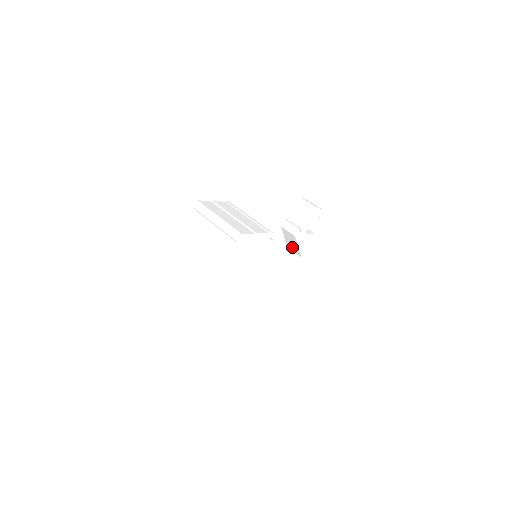
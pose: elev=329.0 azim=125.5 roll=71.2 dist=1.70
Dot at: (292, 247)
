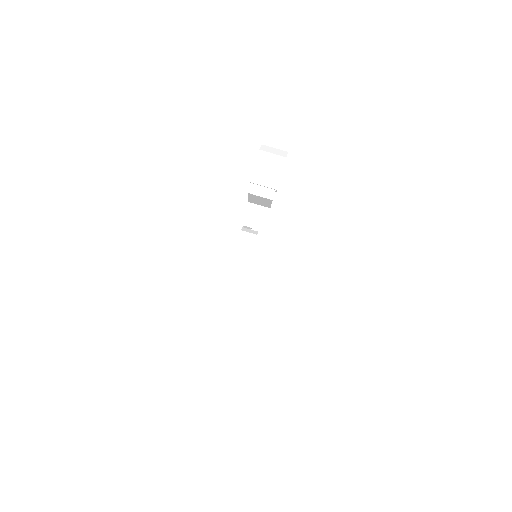
Dot at: (258, 203)
